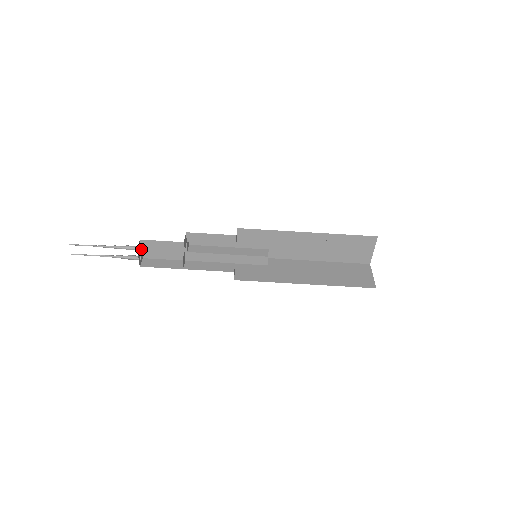
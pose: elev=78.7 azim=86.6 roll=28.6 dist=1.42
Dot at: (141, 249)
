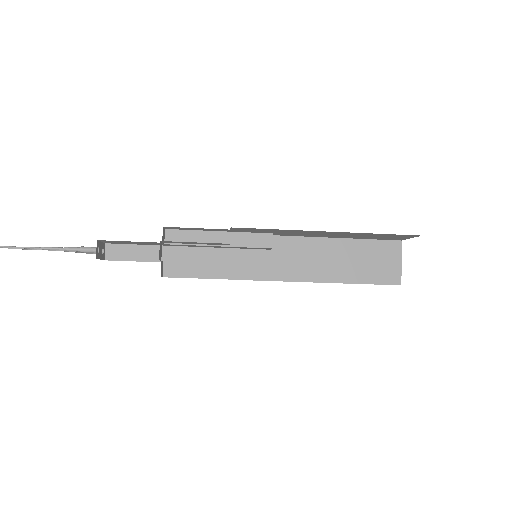
Dot at: (101, 241)
